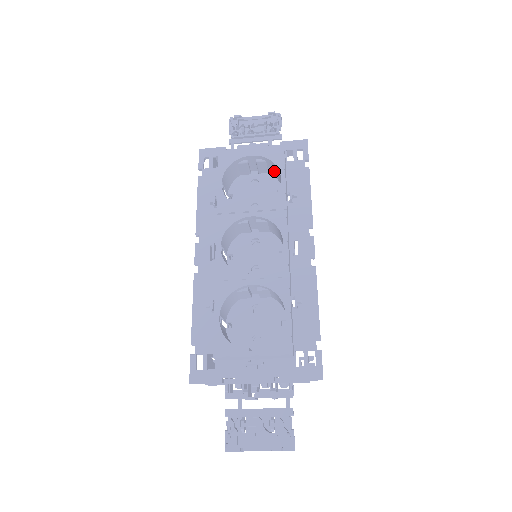
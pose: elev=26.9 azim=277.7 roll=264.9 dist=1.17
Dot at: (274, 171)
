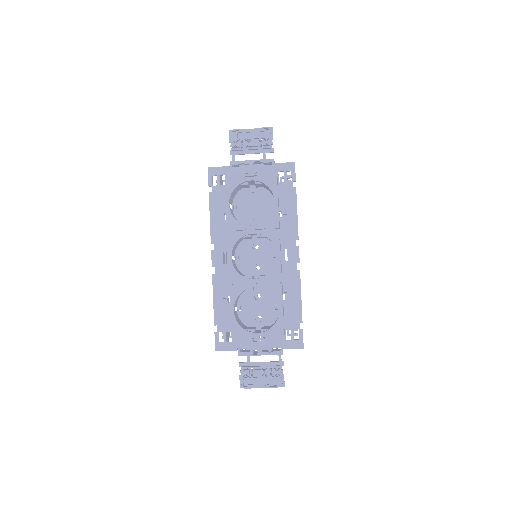
Dot at: (269, 189)
